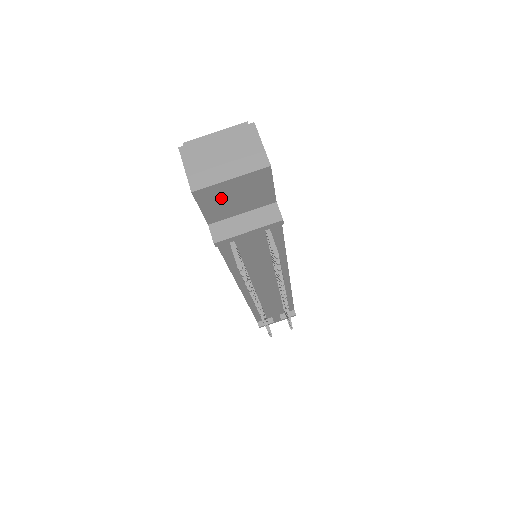
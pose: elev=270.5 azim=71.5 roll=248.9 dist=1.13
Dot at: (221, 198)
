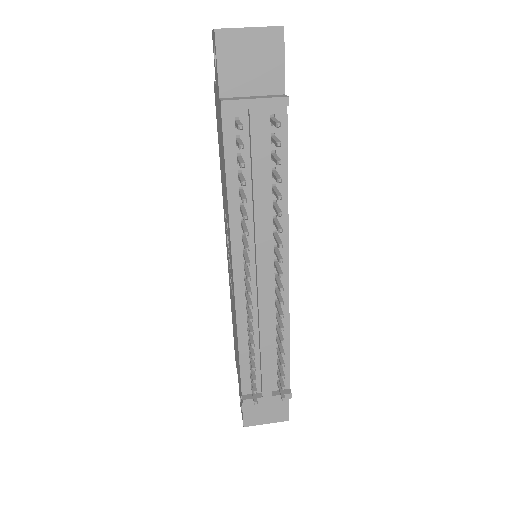
Dot at: (237, 56)
